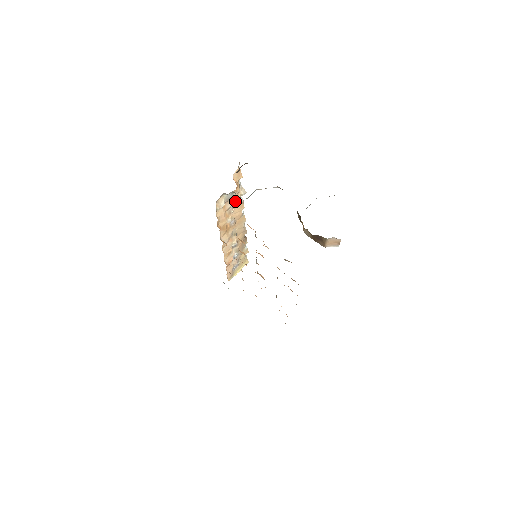
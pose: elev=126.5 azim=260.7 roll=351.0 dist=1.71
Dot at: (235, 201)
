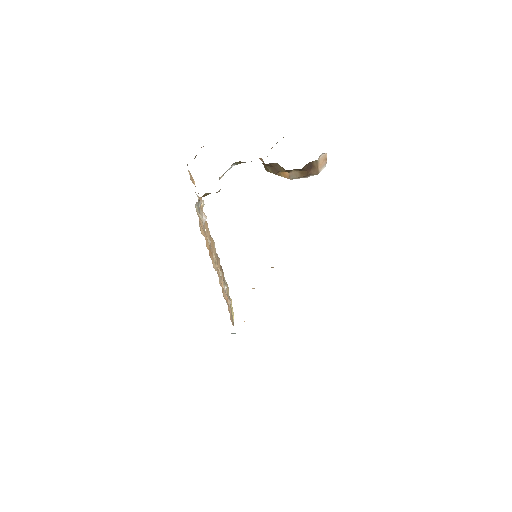
Dot at: (202, 215)
